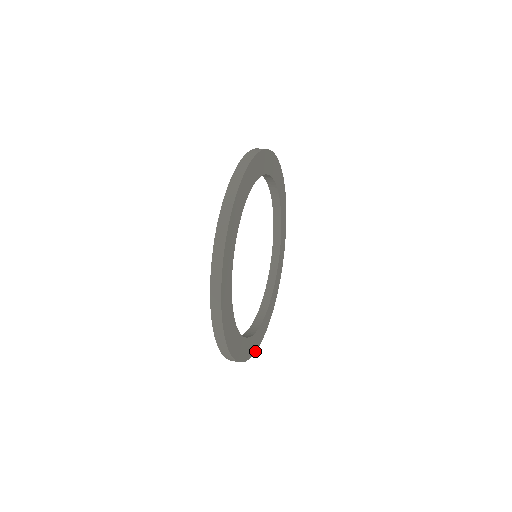
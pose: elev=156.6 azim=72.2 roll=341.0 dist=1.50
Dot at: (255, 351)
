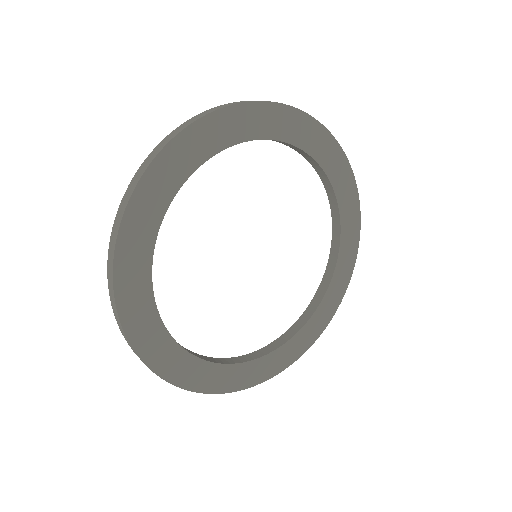
Dot at: (309, 347)
